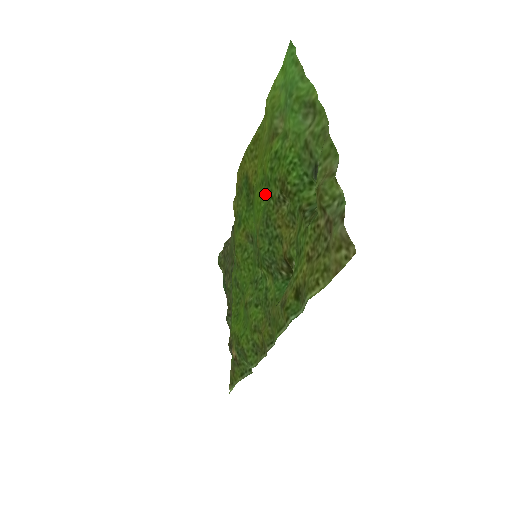
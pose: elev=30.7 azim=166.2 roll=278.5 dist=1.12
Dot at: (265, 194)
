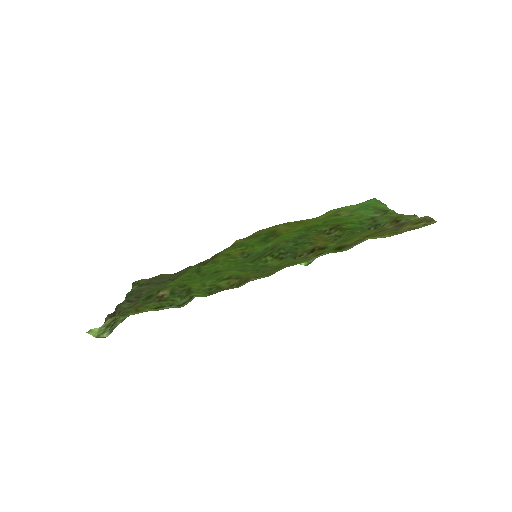
Dot at: (301, 233)
